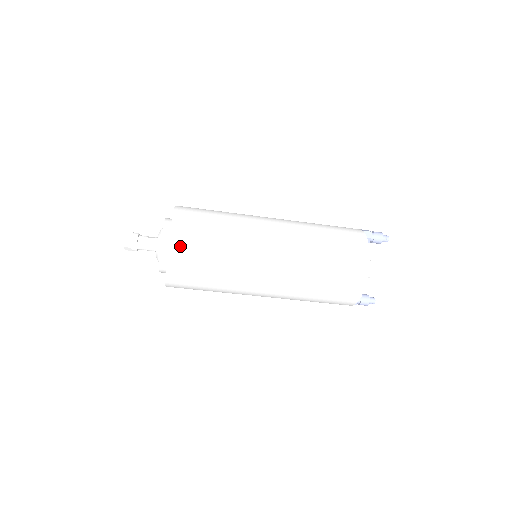
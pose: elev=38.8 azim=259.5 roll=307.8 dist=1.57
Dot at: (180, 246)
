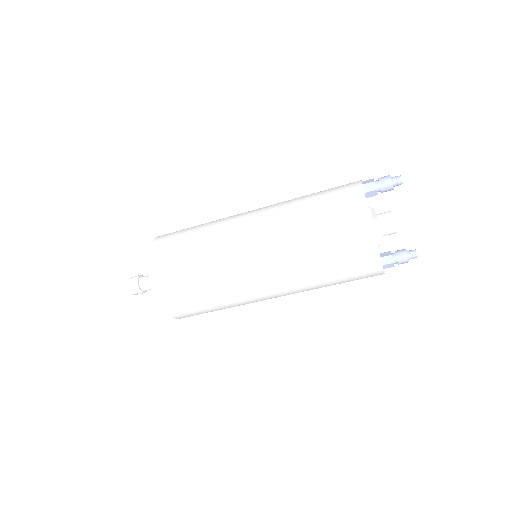
Dot at: (164, 288)
